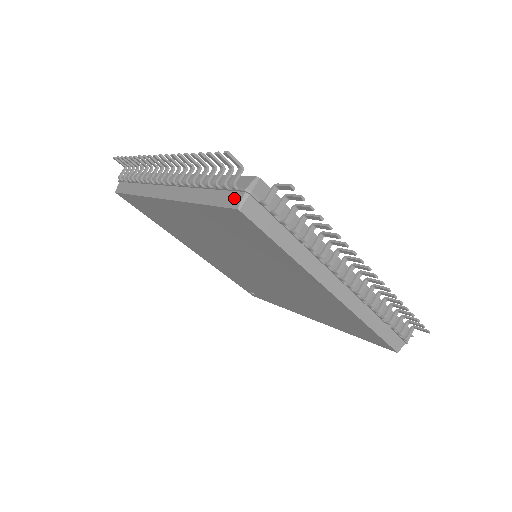
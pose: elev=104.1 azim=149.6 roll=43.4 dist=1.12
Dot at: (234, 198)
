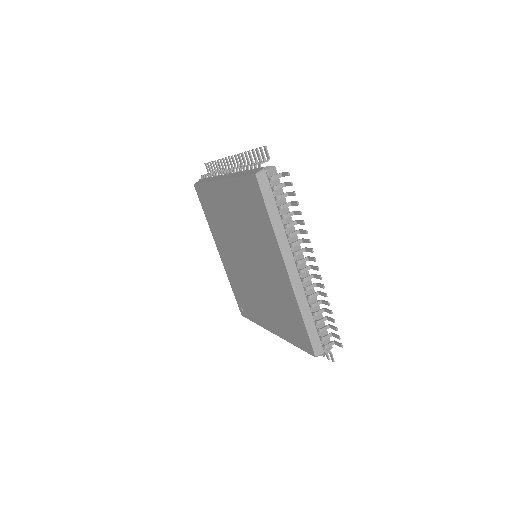
Dot at: (257, 171)
